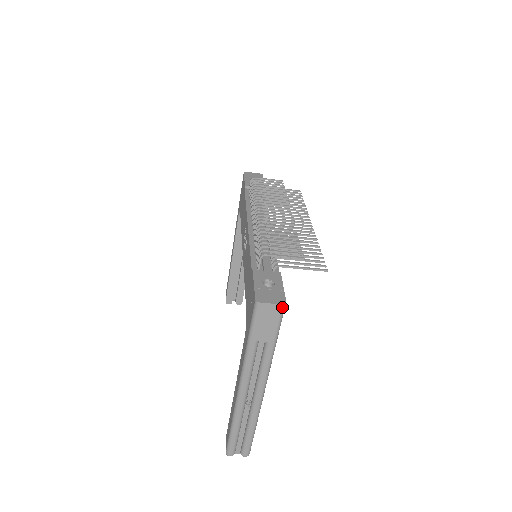
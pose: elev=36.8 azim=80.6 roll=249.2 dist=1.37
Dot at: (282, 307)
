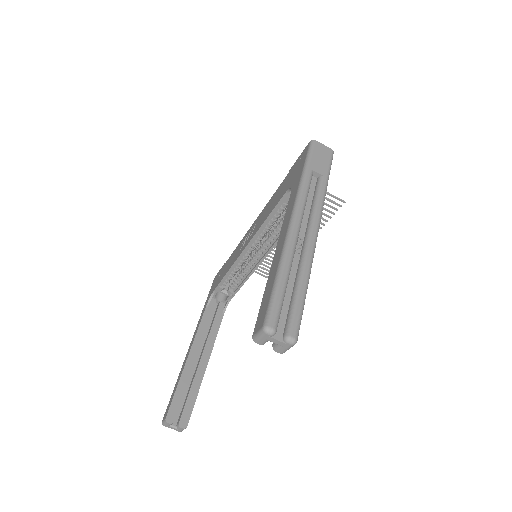
Dot at: (332, 152)
